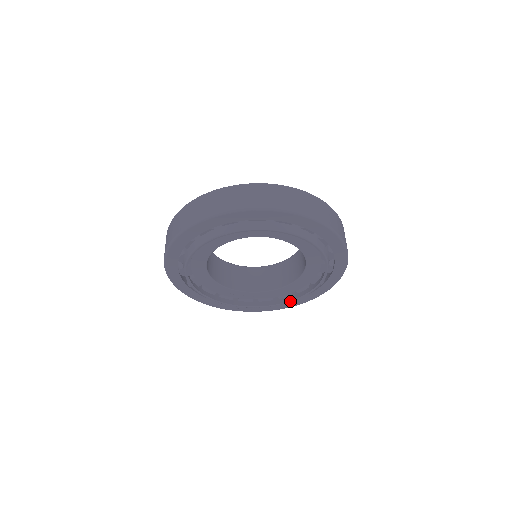
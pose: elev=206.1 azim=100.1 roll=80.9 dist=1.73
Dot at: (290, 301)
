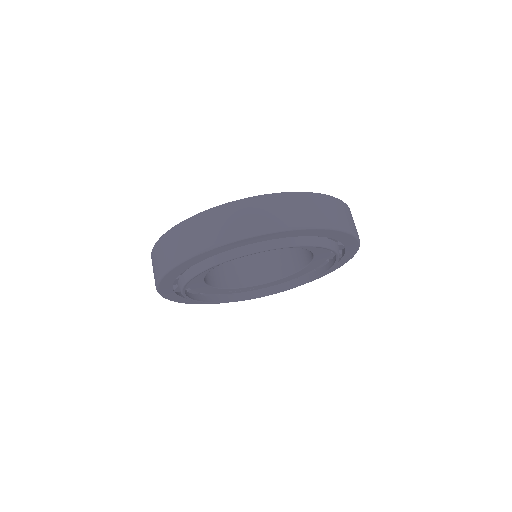
Dot at: (296, 286)
